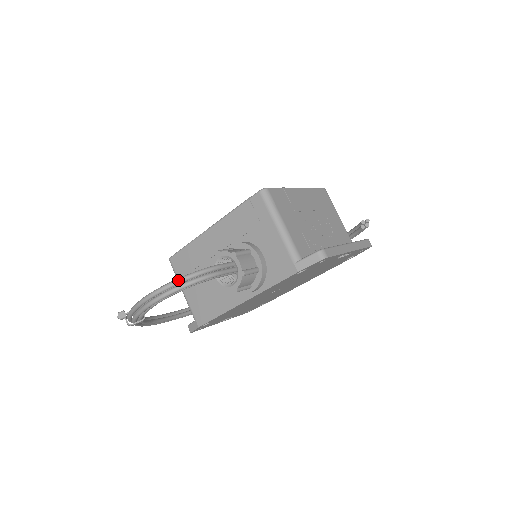
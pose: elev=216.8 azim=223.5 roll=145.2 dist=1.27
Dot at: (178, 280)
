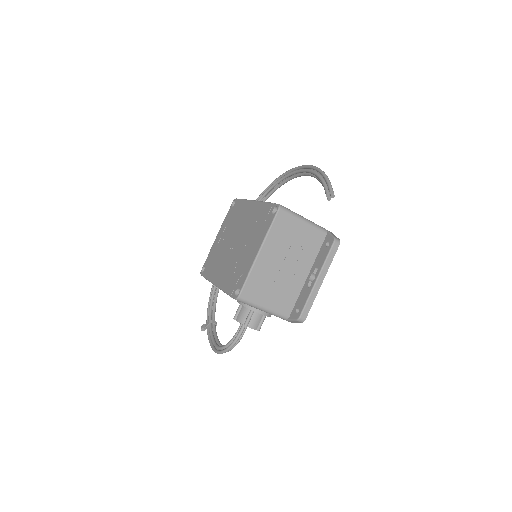
Dot at: (225, 352)
